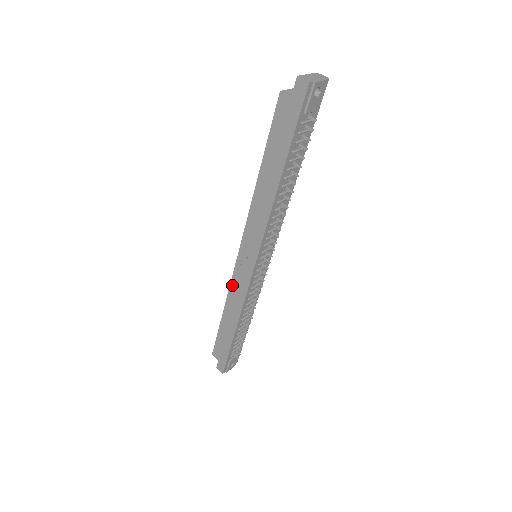
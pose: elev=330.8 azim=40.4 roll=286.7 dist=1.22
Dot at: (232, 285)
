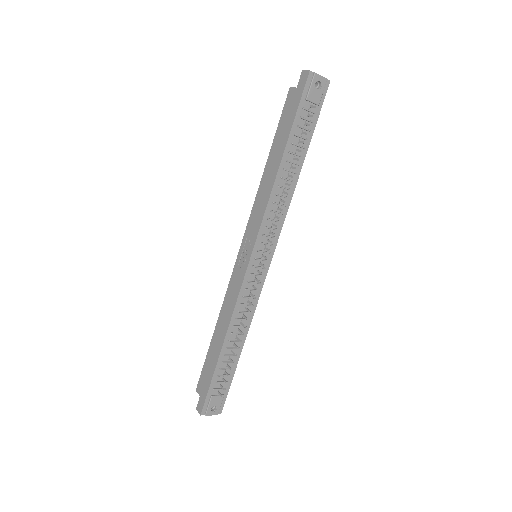
Dot at: (229, 289)
